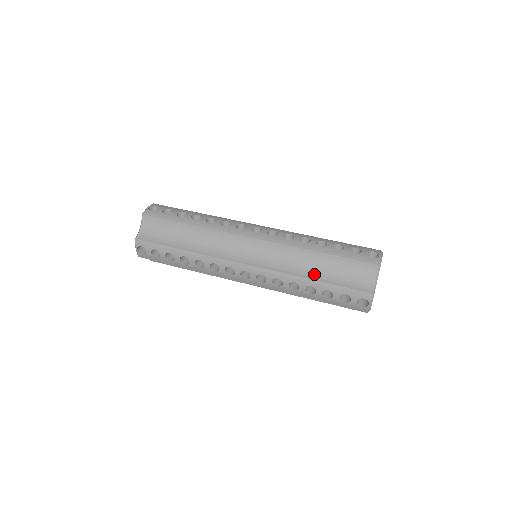
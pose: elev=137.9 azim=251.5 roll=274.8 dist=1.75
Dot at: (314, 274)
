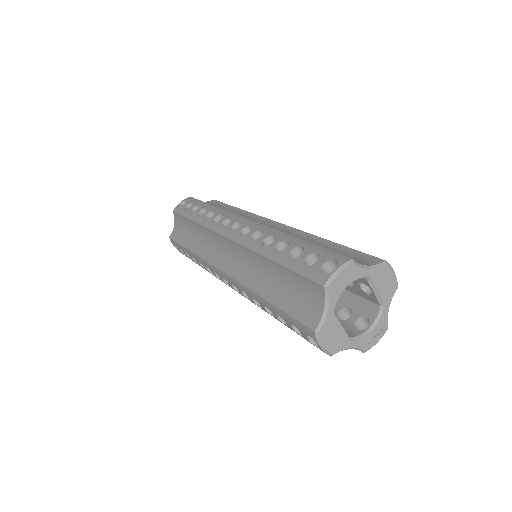
Dot at: occluded
